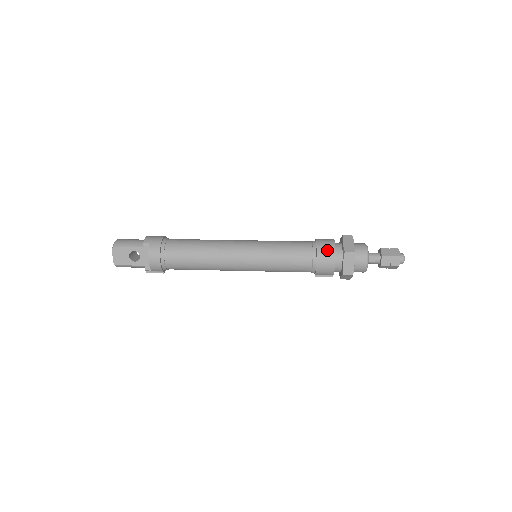
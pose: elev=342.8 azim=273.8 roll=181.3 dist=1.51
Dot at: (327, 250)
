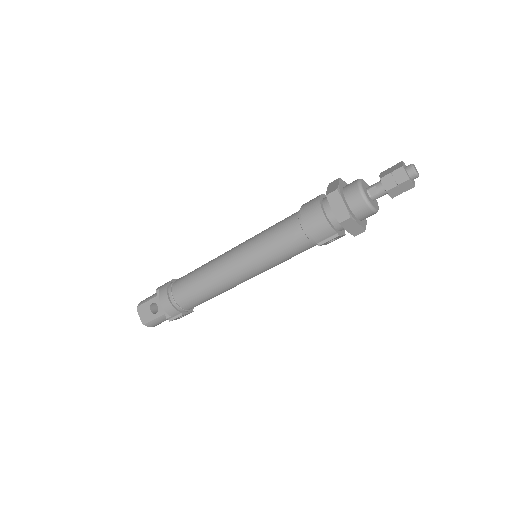
Dot at: (311, 206)
